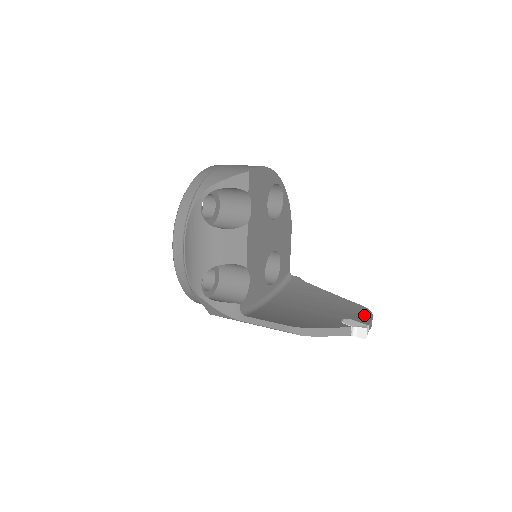
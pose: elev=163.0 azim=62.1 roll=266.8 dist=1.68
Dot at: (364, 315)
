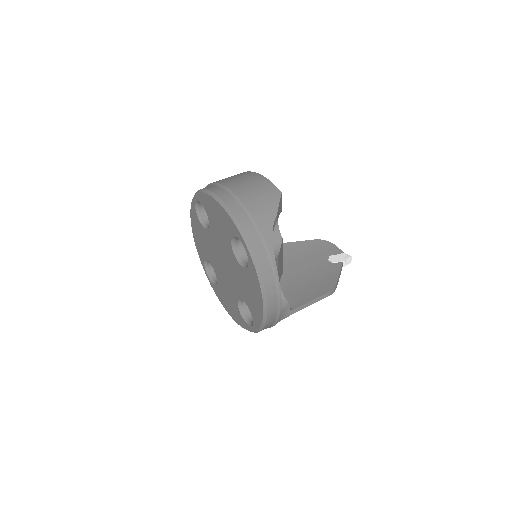
Dot at: (329, 246)
